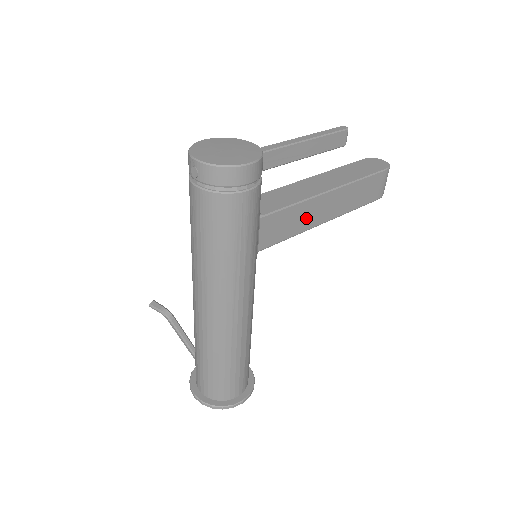
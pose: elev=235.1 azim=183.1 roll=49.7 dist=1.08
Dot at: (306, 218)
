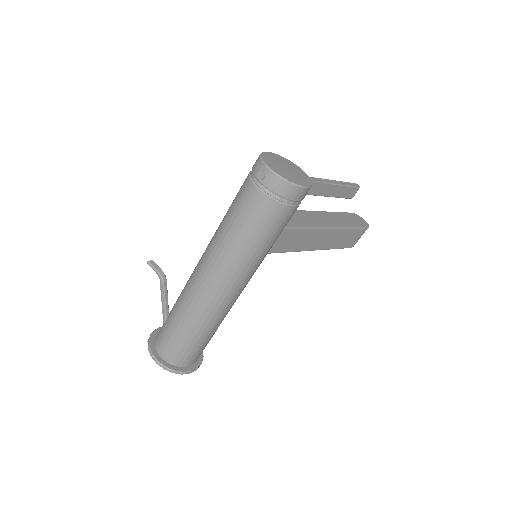
Dot at: (305, 242)
